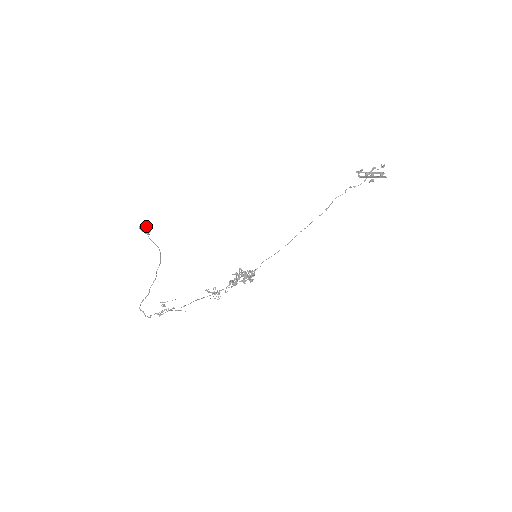
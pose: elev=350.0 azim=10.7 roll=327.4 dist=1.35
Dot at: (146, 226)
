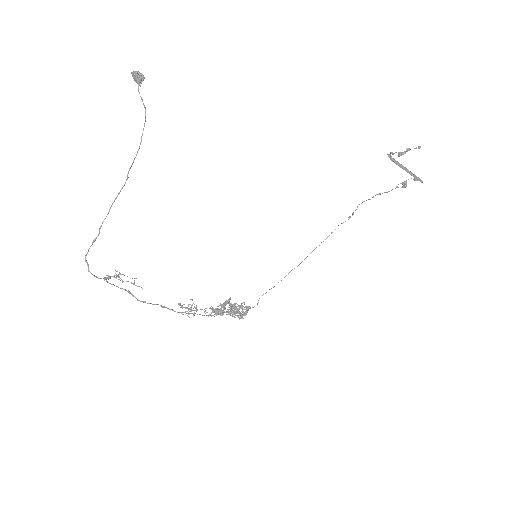
Dot at: (140, 74)
